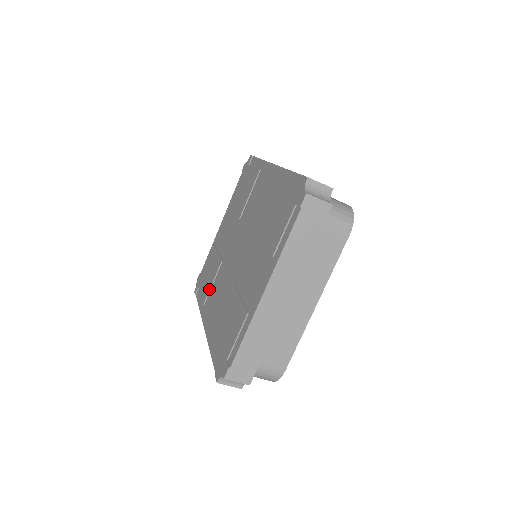
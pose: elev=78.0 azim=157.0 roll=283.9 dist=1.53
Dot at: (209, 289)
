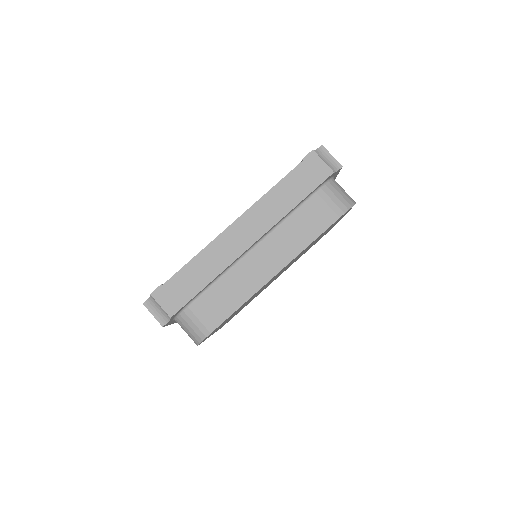
Dot at: occluded
